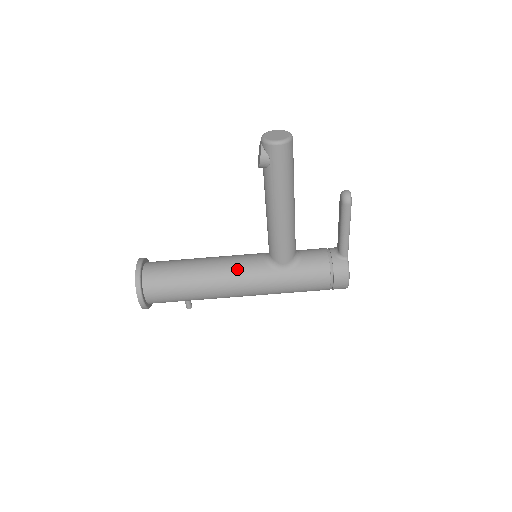
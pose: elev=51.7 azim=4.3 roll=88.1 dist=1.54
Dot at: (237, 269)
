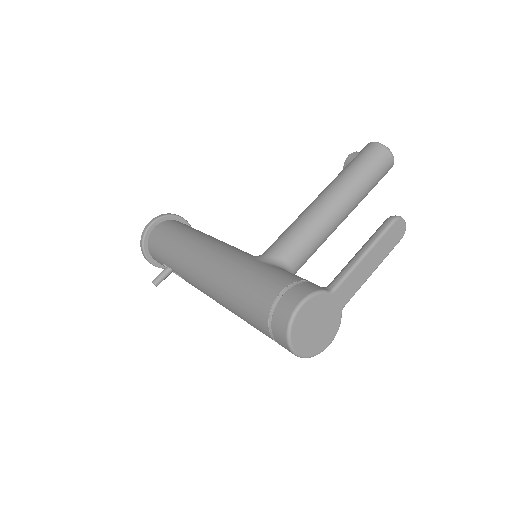
Dot at: (230, 245)
